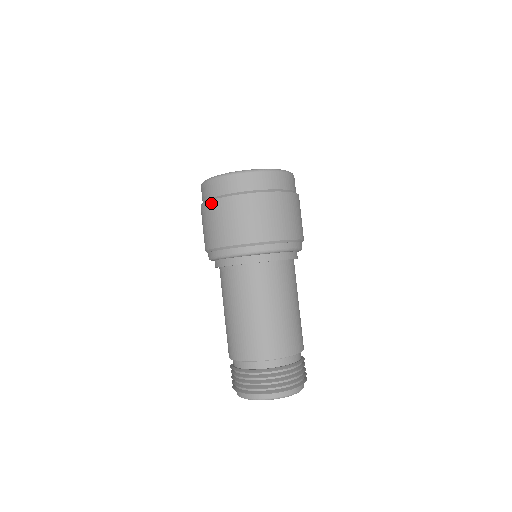
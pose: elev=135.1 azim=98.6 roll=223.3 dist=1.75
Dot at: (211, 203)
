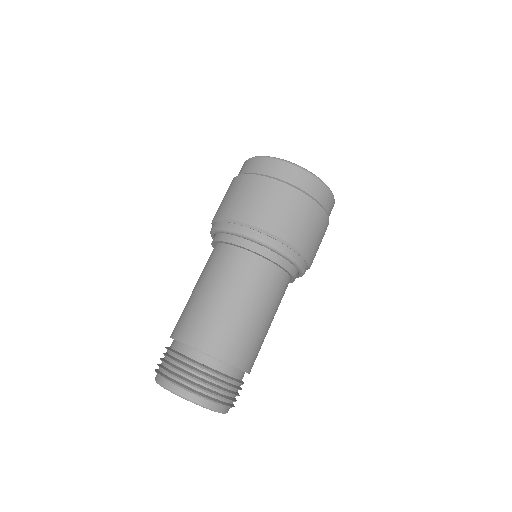
Dot at: occluded
